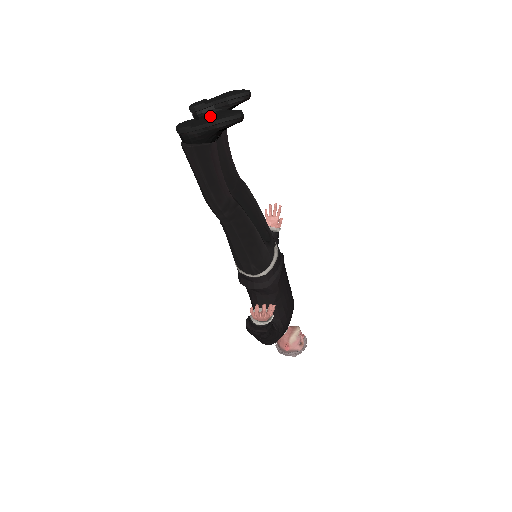
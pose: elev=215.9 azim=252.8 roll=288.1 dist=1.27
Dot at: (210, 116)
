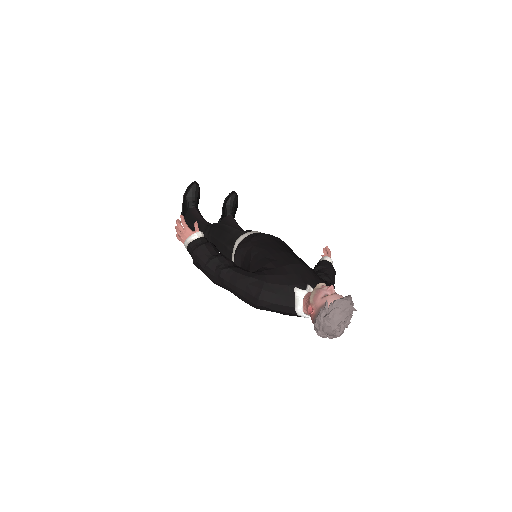
Dot at: occluded
